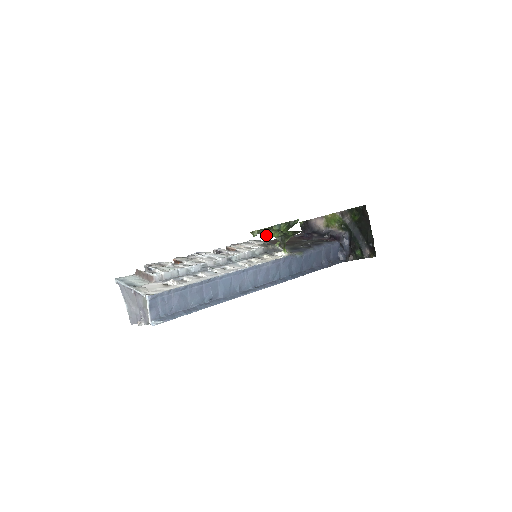
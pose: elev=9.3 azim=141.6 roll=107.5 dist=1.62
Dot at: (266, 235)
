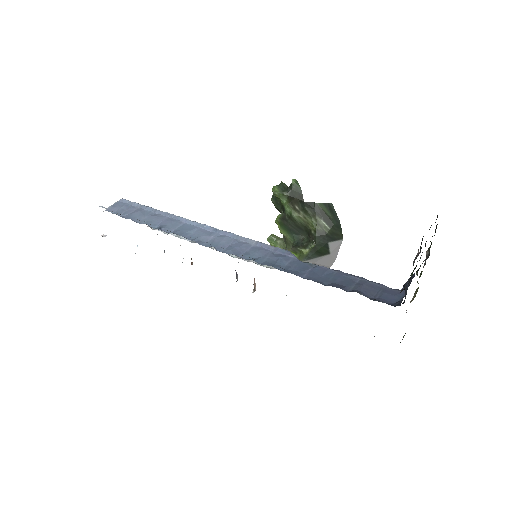
Dot at: occluded
